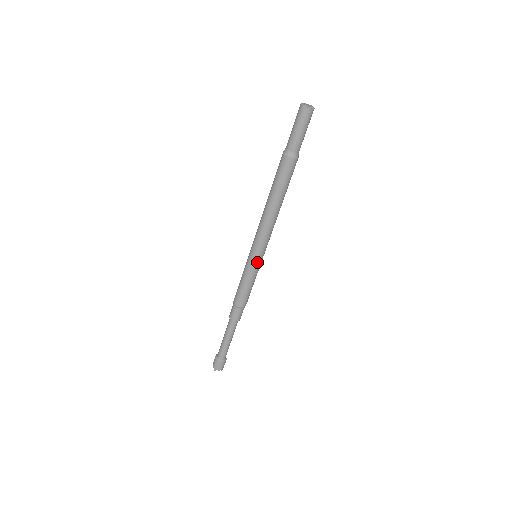
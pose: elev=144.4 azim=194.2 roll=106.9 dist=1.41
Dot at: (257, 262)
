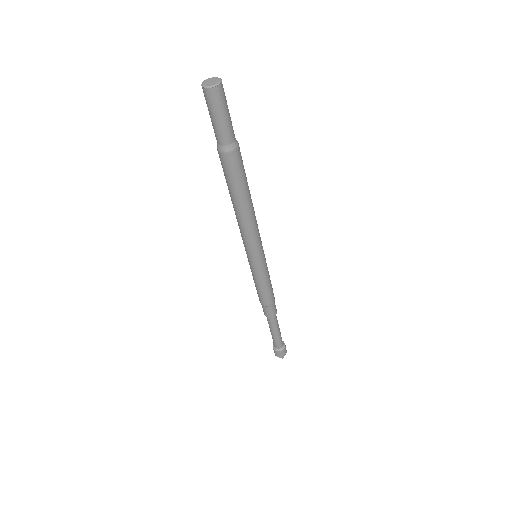
Dot at: (252, 264)
